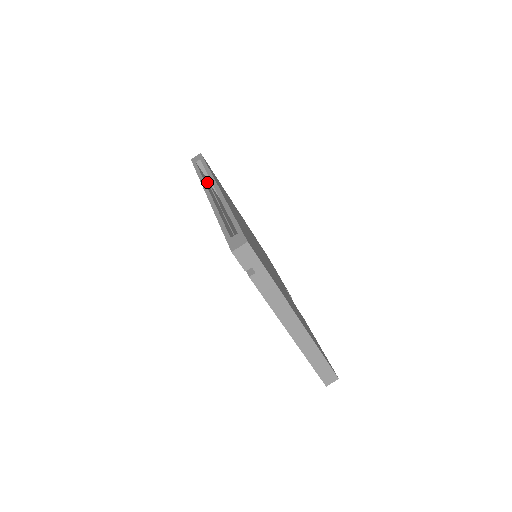
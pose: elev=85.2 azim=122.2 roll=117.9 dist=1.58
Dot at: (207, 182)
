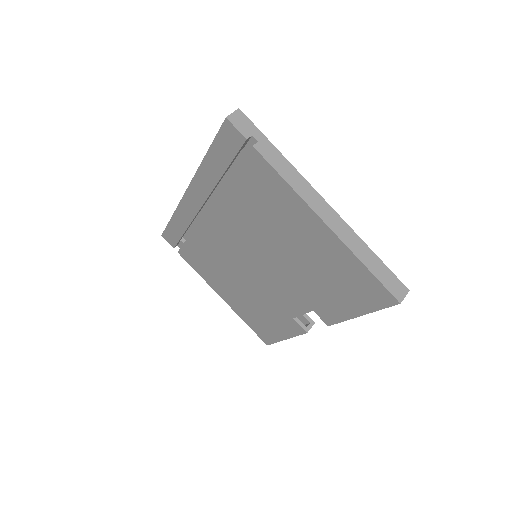
Dot at: occluded
